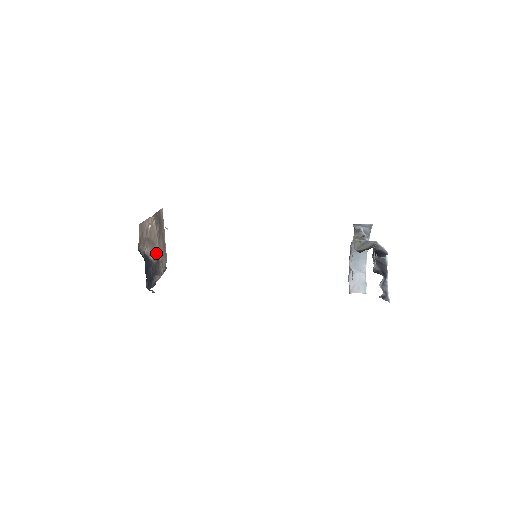
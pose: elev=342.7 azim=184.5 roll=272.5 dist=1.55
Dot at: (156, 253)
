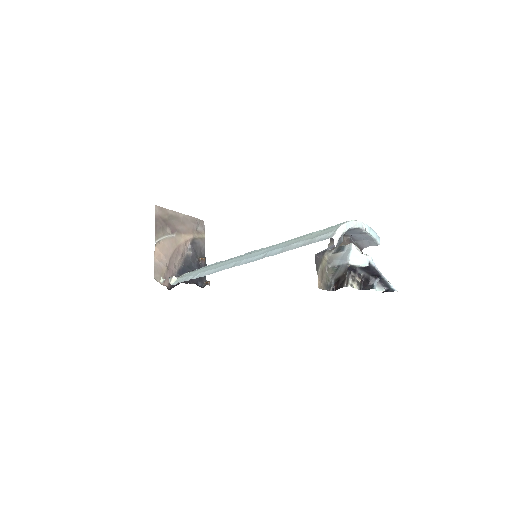
Dot at: (185, 243)
